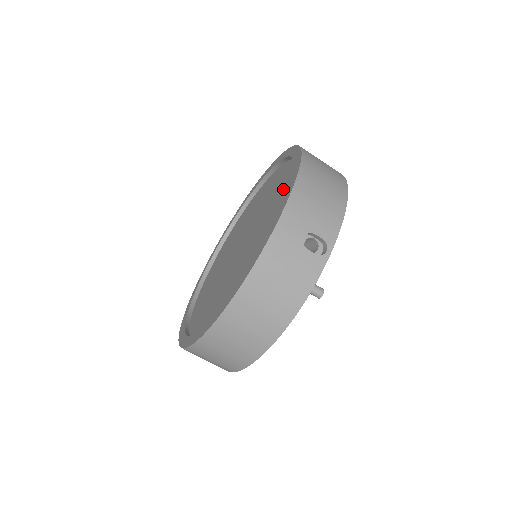
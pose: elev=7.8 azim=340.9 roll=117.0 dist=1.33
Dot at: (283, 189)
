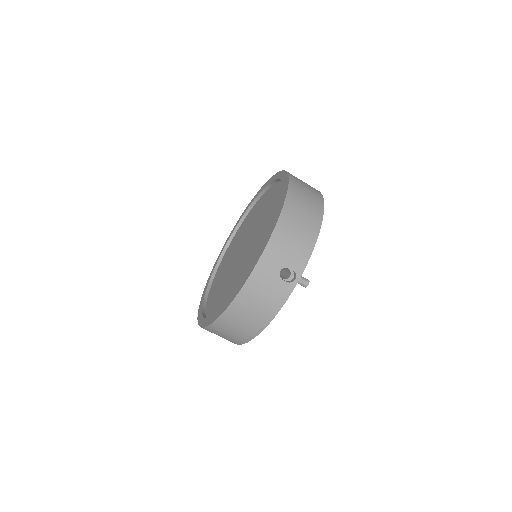
Dot at: (273, 217)
